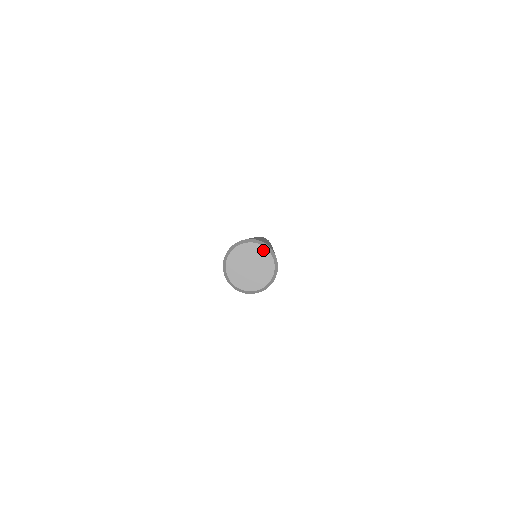
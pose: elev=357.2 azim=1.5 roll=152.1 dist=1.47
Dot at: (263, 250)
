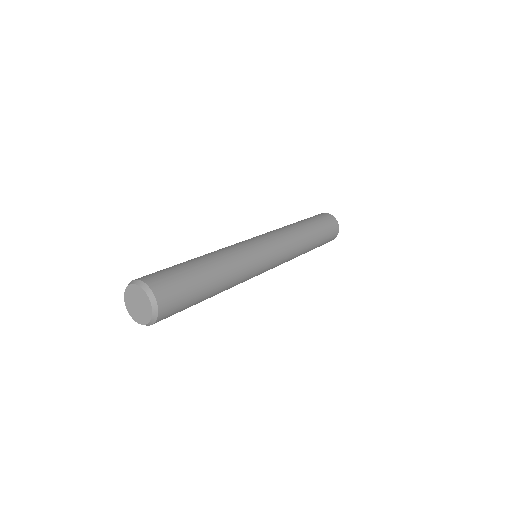
Dot at: (135, 287)
